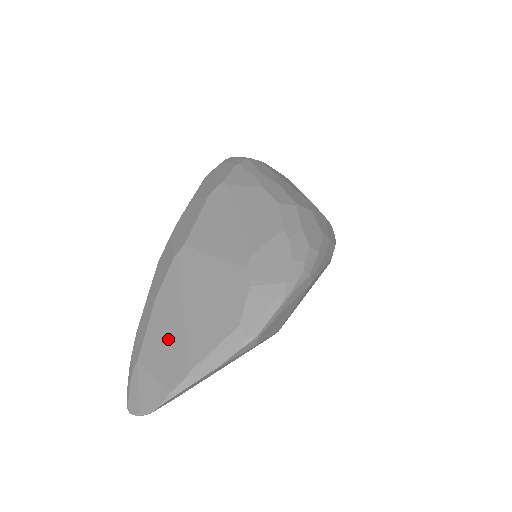
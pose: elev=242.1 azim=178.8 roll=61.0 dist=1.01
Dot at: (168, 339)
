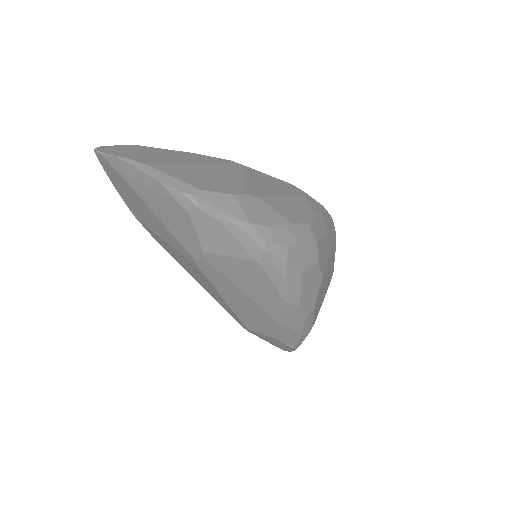
Dot at: (165, 157)
